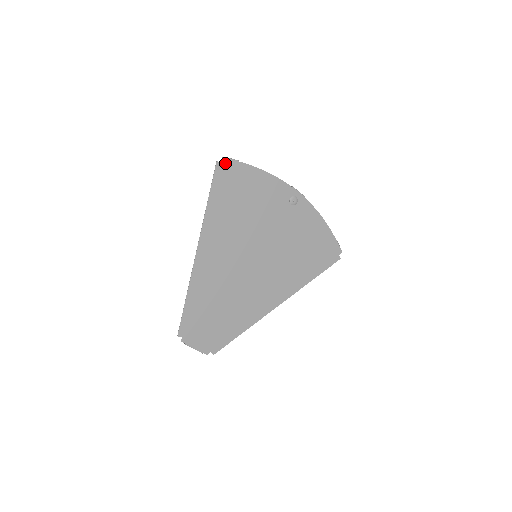
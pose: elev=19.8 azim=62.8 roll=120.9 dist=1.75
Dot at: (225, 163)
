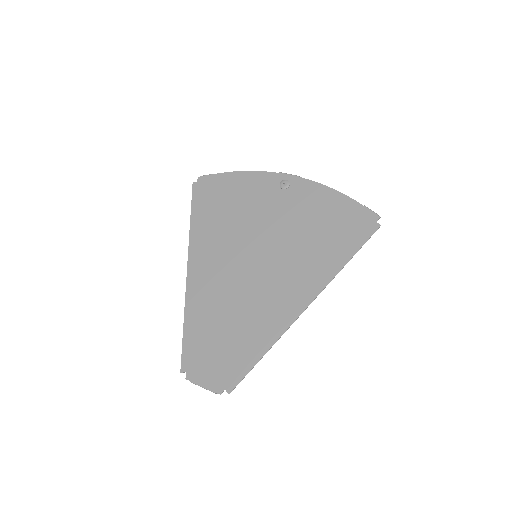
Dot at: (201, 181)
